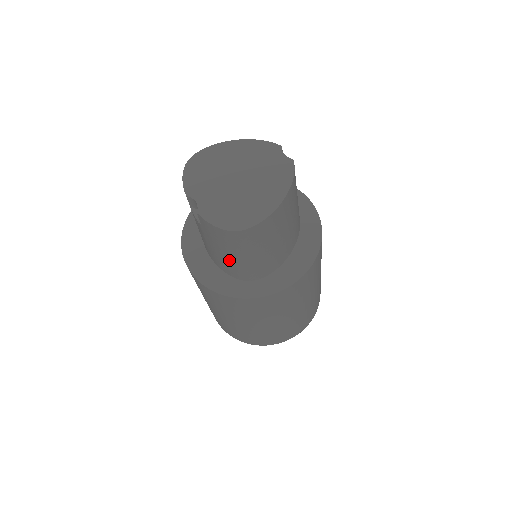
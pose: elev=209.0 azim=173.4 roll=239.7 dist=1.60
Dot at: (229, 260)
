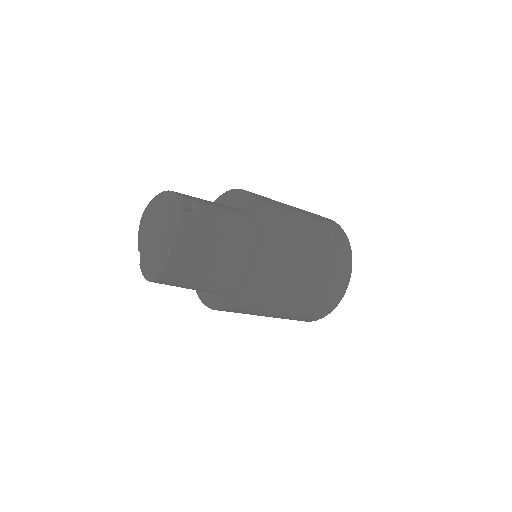
Dot at: occluded
